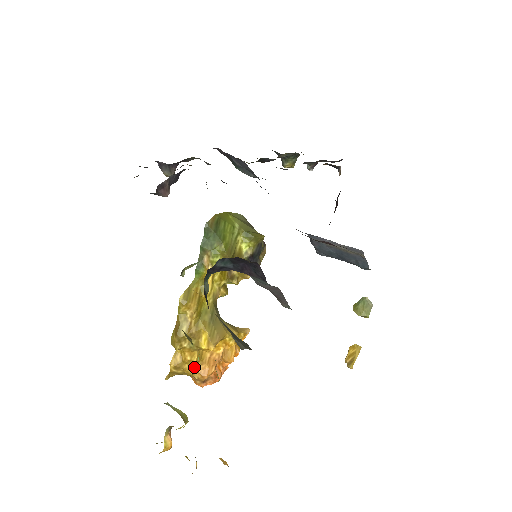
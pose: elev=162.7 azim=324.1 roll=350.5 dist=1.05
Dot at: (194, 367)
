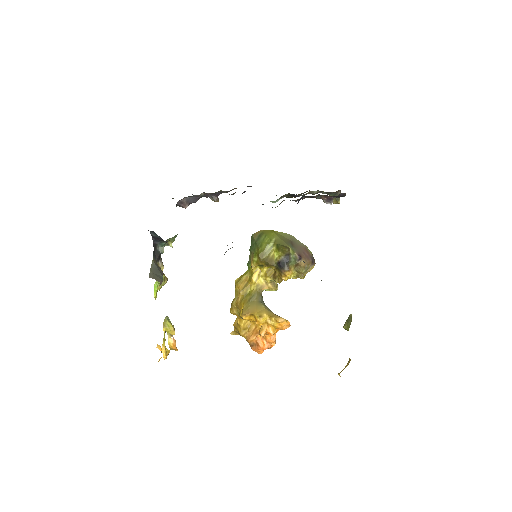
Dot at: (243, 331)
